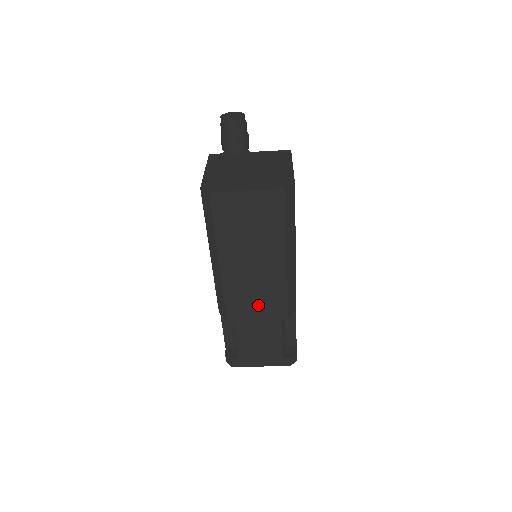
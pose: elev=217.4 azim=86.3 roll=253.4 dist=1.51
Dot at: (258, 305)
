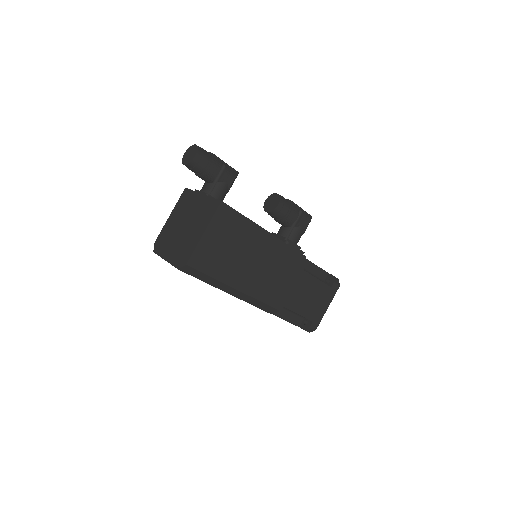
Dot at: occluded
